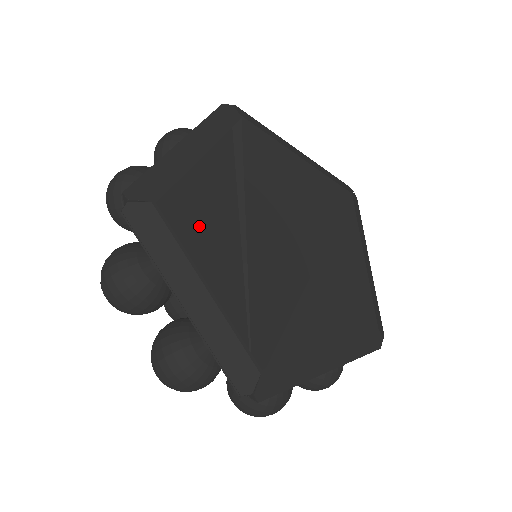
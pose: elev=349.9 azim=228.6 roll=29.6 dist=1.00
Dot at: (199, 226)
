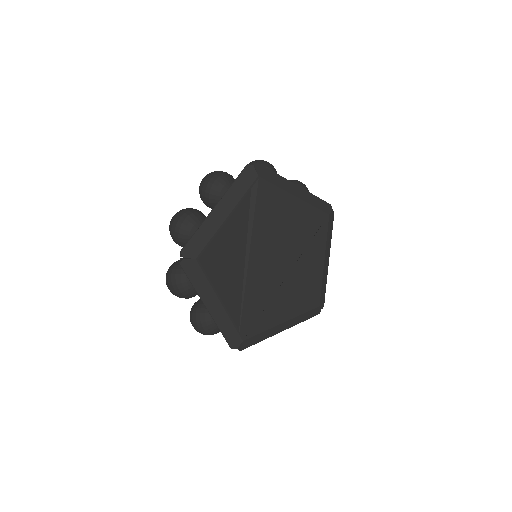
Dot at: (221, 265)
